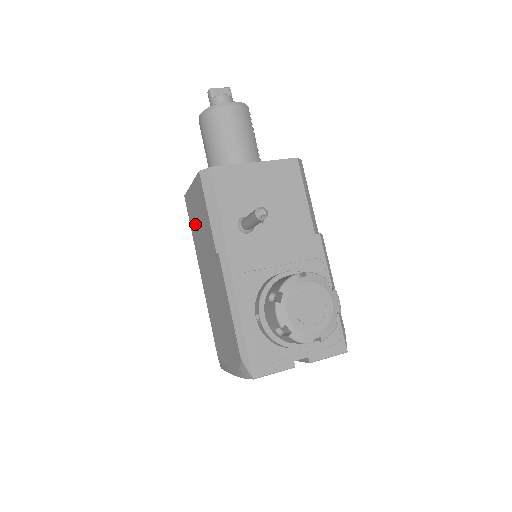
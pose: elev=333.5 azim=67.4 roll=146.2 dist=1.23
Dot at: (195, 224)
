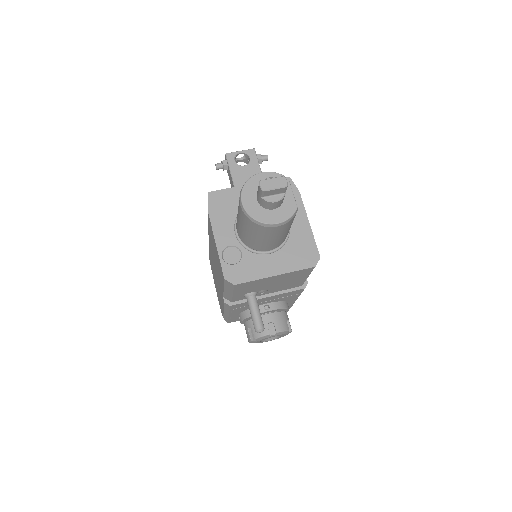
Dot at: (212, 242)
